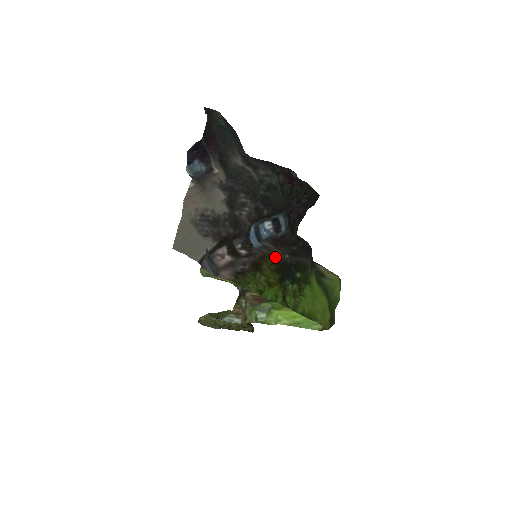
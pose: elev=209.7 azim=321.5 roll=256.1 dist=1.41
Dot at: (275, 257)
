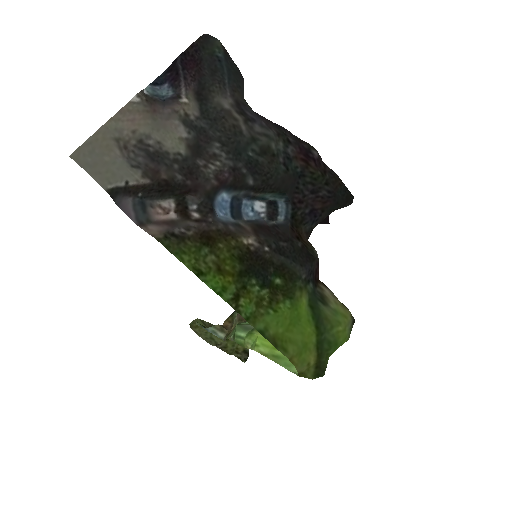
Dot at: (245, 241)
